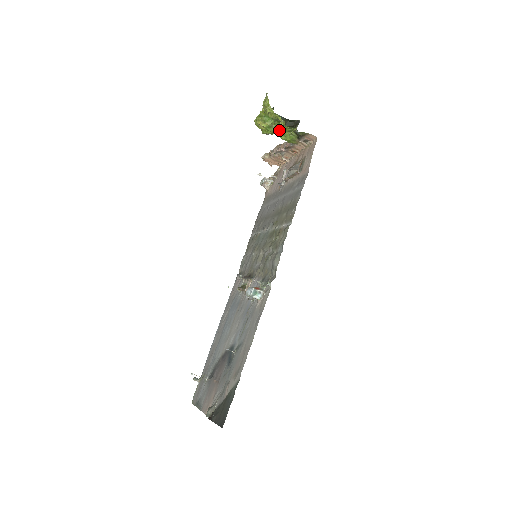
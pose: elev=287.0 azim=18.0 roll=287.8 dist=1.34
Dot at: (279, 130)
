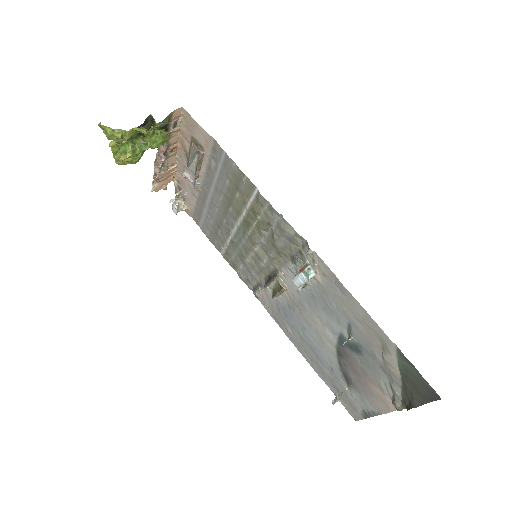
Dot at: (144, 144)
